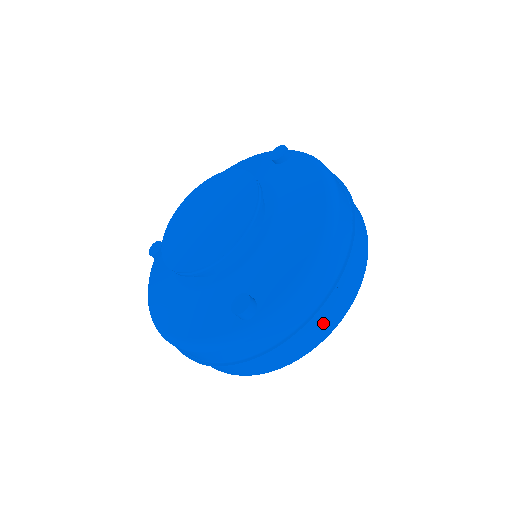
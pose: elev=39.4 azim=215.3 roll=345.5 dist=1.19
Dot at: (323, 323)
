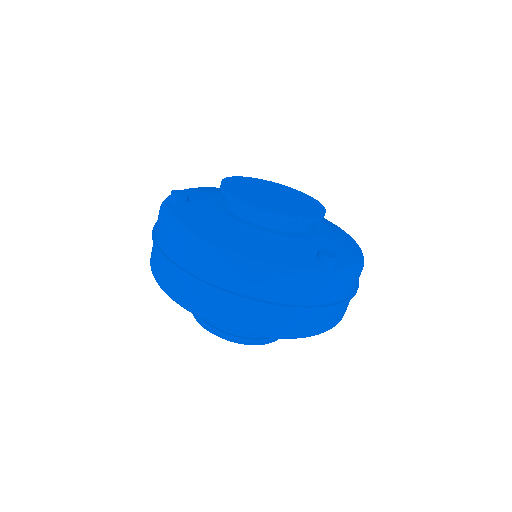
Dot at: (341, 312)
